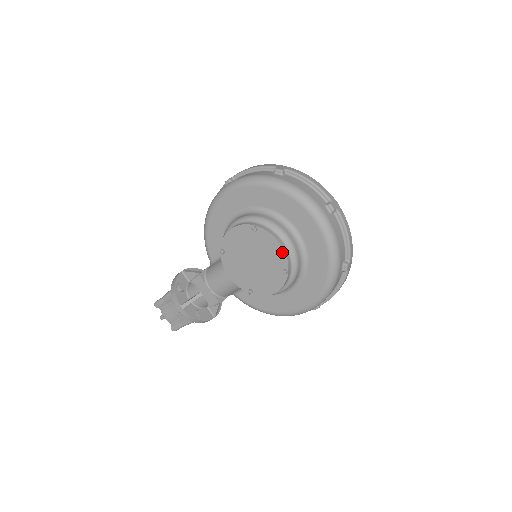
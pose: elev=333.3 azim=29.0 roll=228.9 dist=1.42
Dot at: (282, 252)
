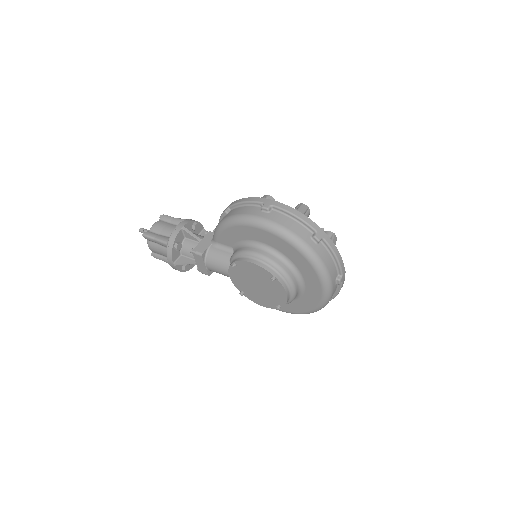
Dot at: (285, 300)
